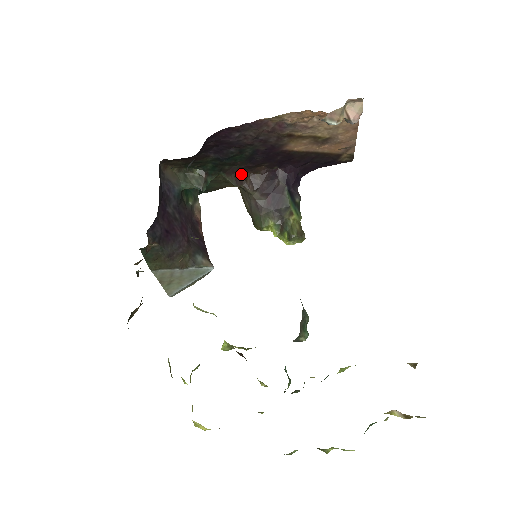
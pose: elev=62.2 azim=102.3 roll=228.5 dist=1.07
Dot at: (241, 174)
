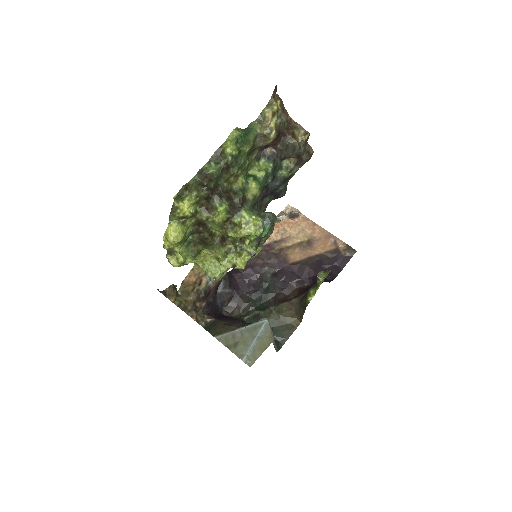
Dot at: (284, 299)
